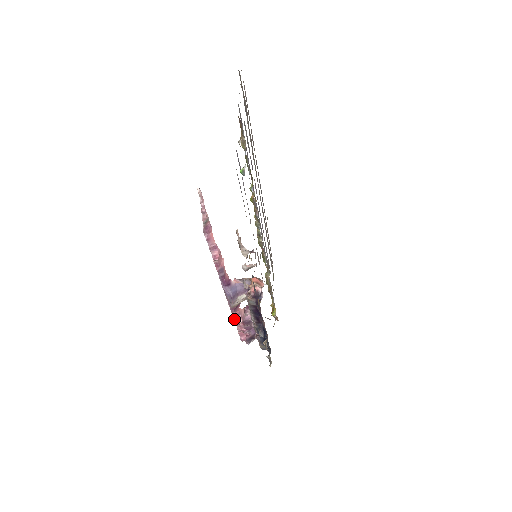
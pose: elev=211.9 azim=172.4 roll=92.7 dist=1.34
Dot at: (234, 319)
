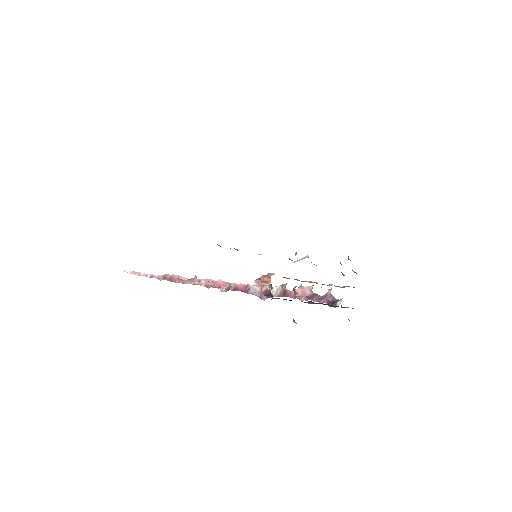
Dot at: occluded
